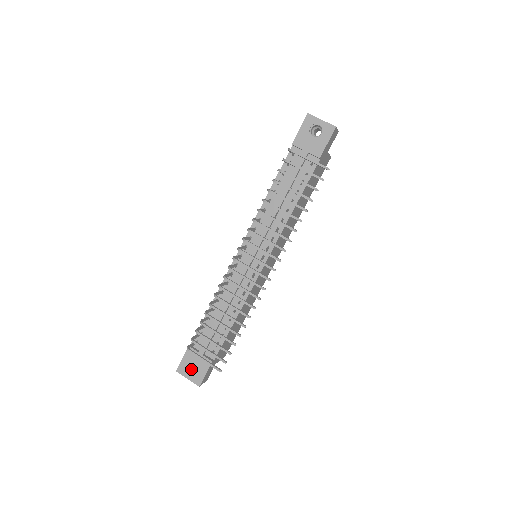
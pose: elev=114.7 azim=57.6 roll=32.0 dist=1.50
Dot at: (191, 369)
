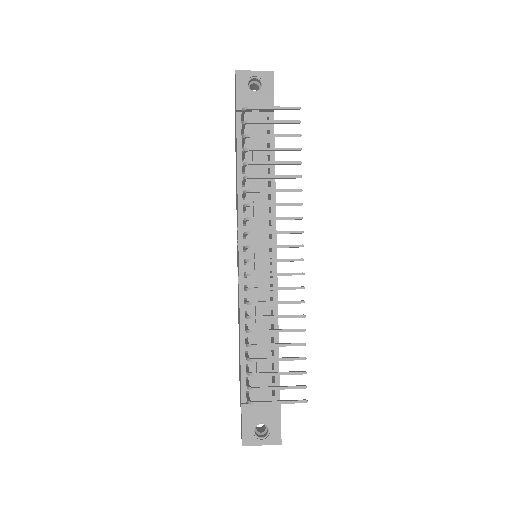
Dot at: (257, 432)
